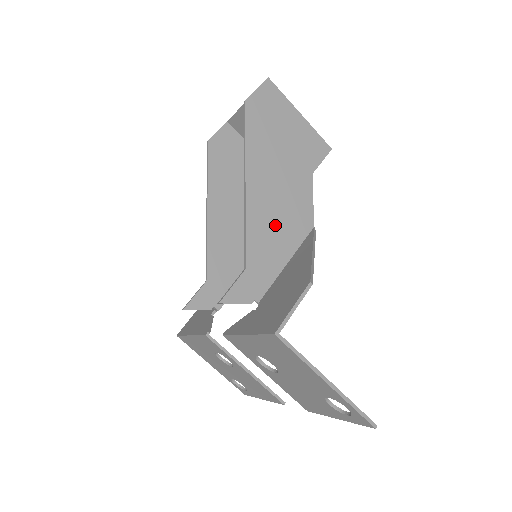
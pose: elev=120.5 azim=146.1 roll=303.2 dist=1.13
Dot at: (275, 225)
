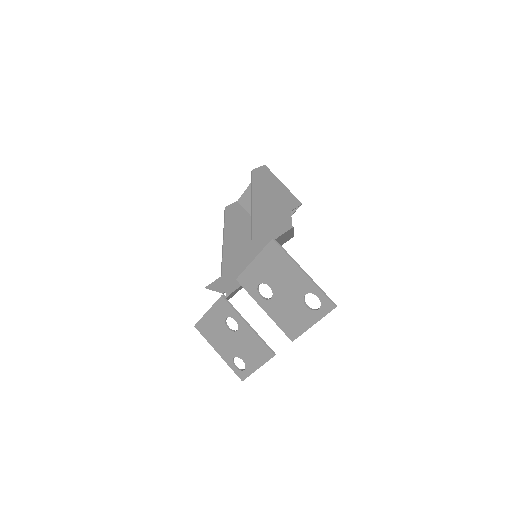
Dot at: (269, 226)
